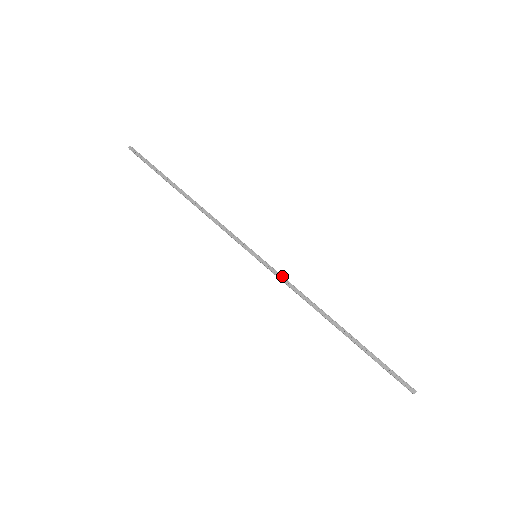
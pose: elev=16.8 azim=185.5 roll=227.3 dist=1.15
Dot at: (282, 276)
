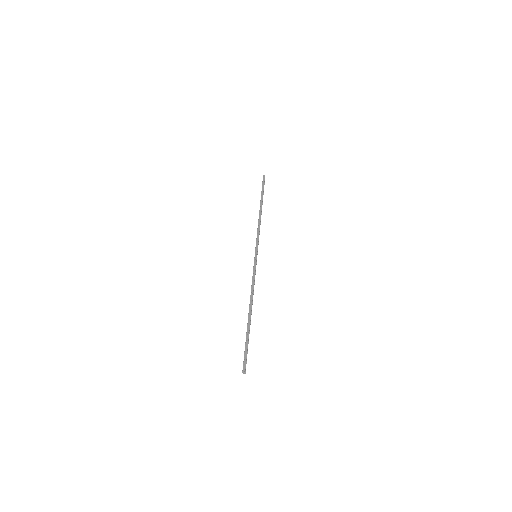
Dot at: (255, 272)
